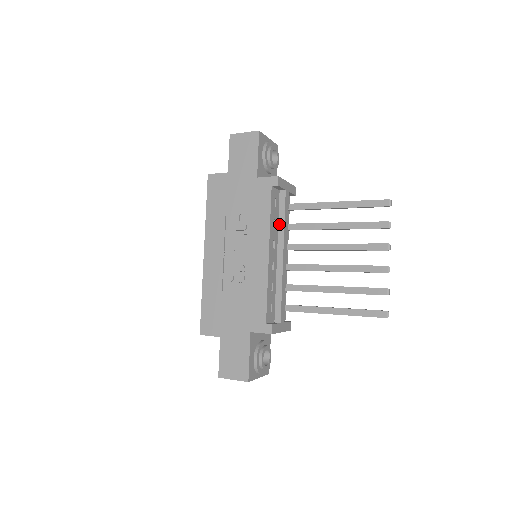
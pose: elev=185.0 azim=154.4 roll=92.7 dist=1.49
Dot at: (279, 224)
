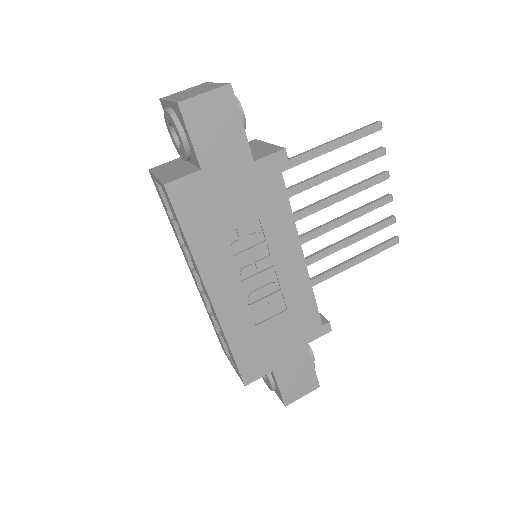
Dot at: occluded
